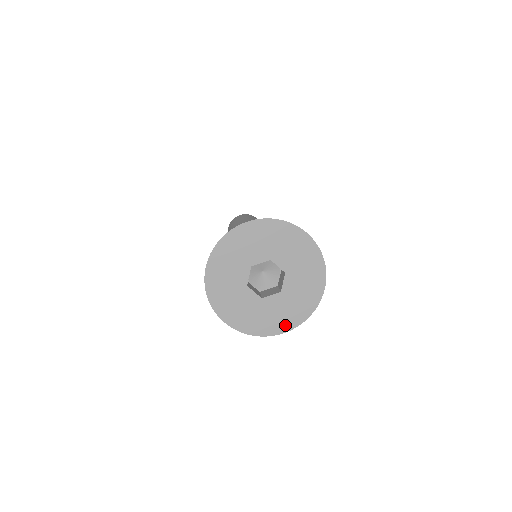
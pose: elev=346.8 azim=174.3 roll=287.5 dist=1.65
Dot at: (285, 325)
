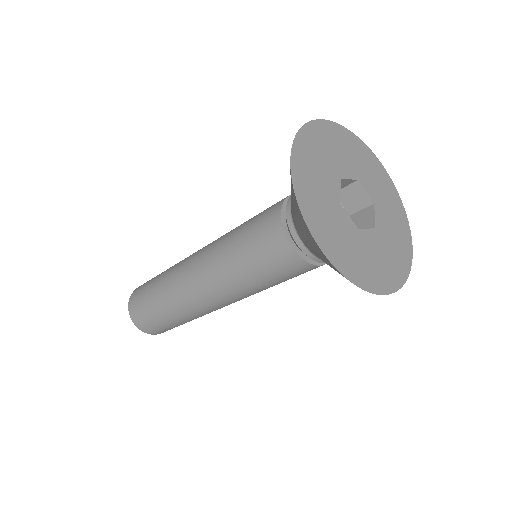
Dot at: (389, 281)
